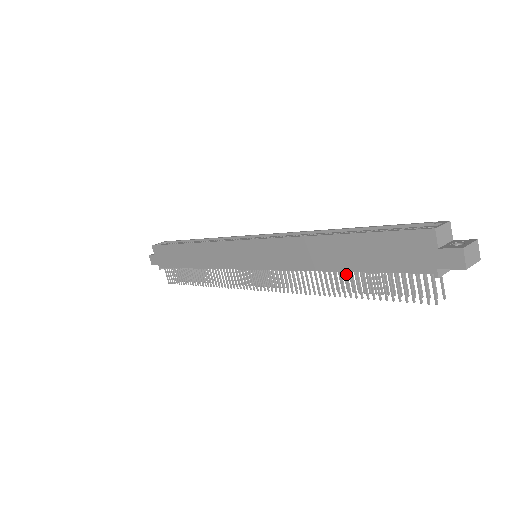
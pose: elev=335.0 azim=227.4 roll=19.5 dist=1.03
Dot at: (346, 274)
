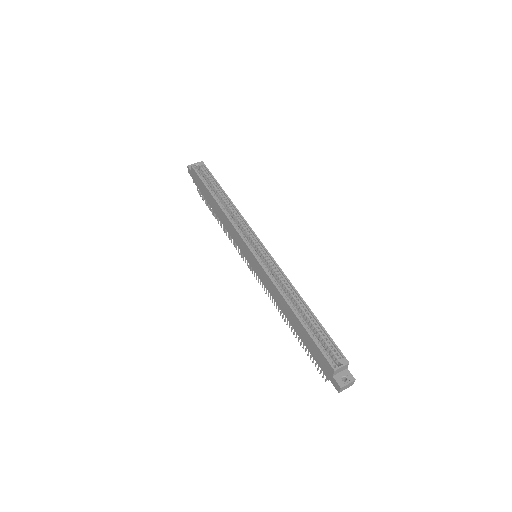
Dot at: occluded
